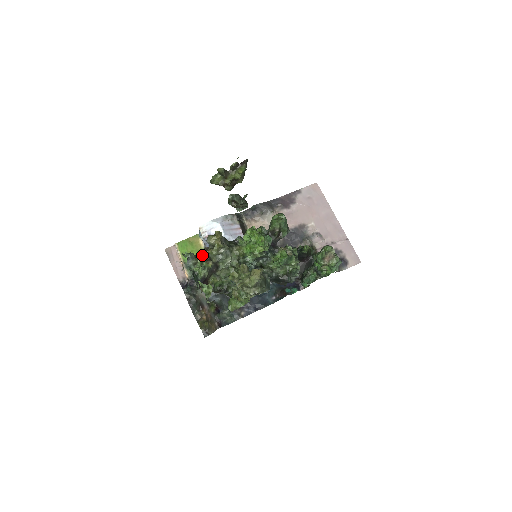
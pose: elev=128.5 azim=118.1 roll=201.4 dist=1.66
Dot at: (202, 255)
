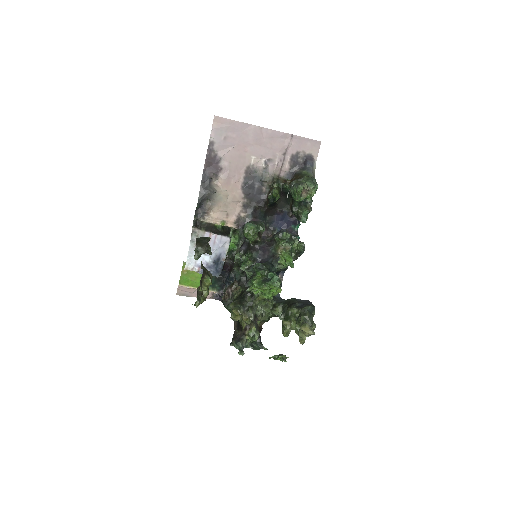
Dot at: (242, 331)
